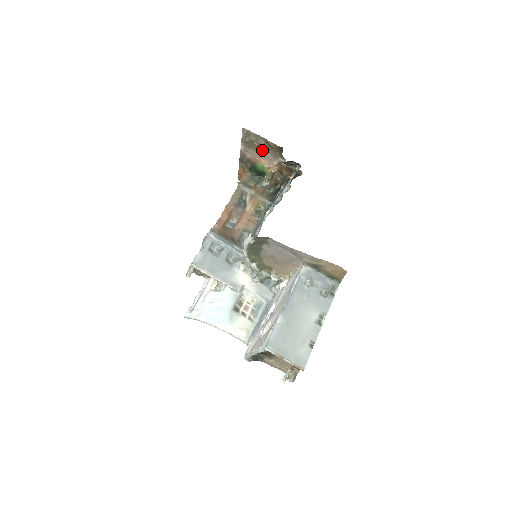
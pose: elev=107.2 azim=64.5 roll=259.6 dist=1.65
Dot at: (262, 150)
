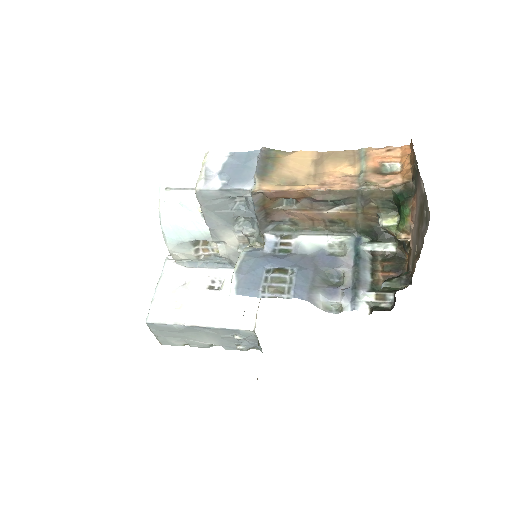
Dot at: (417, 233)
